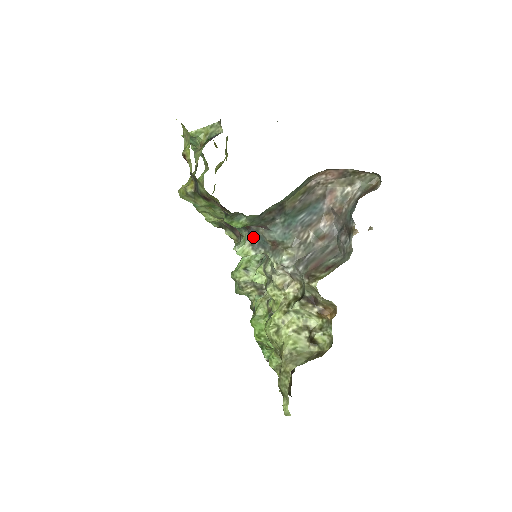
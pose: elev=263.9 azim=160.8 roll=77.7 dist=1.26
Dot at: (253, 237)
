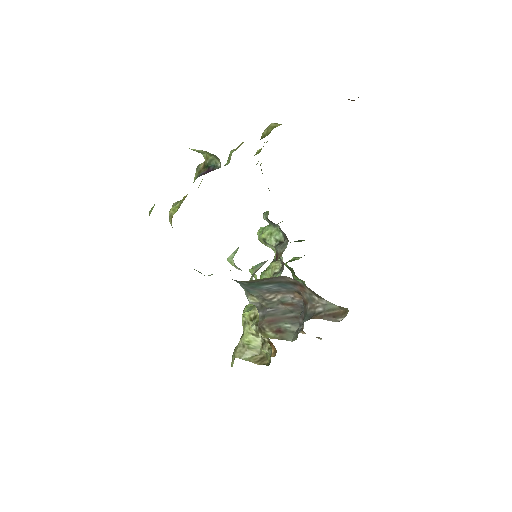
Dot at: occluded
